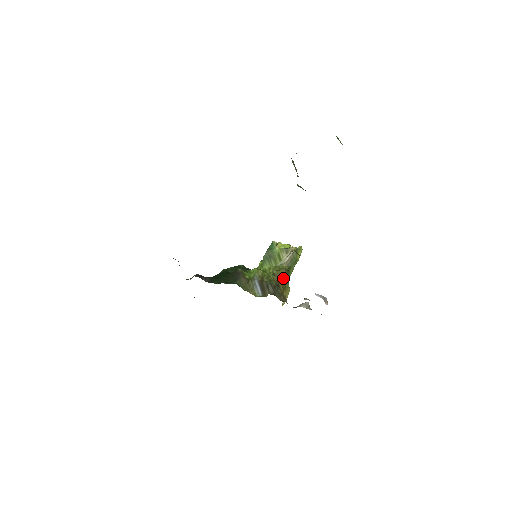
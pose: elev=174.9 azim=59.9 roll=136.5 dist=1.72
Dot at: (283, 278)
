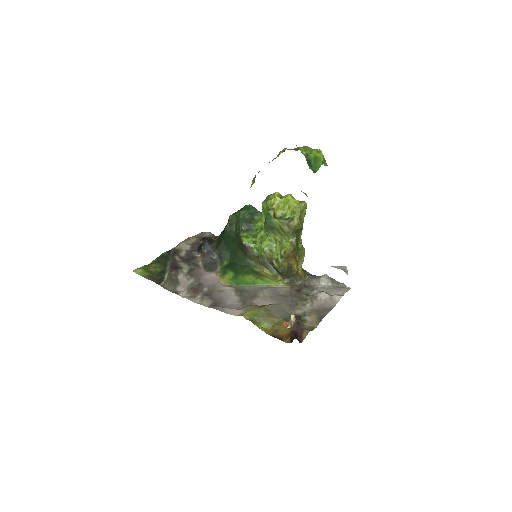
Dot at: (293, 255)
